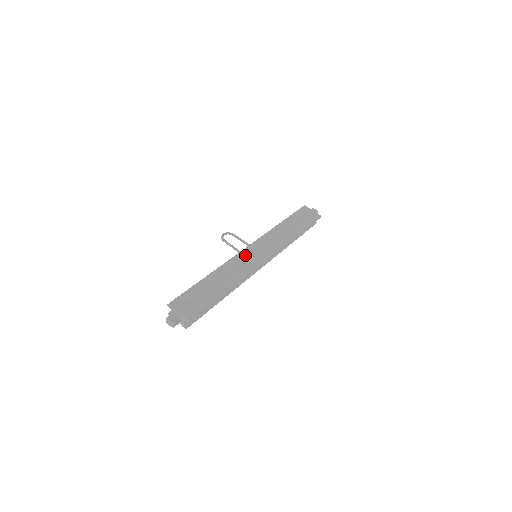
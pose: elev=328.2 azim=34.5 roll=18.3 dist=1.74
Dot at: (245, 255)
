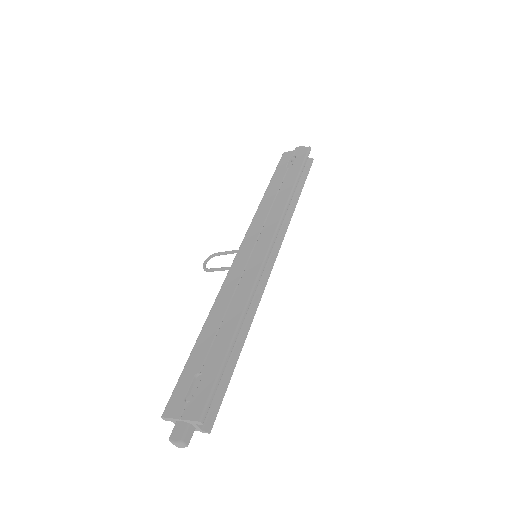
Dot at: (238, 266)
